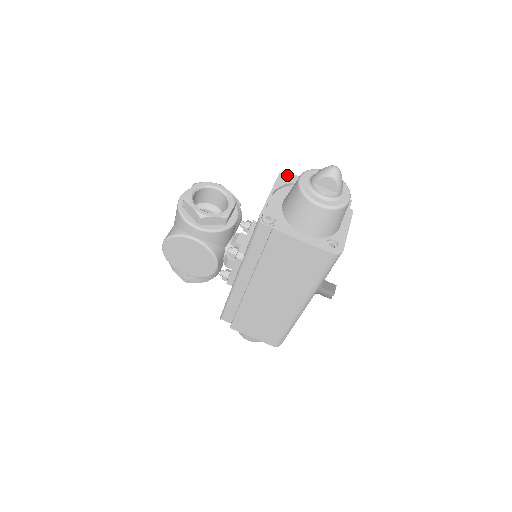
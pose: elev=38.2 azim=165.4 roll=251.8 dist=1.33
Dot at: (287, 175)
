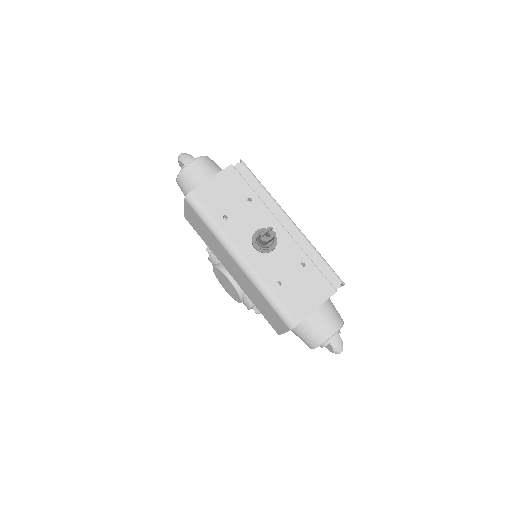
Dot at: occluded
